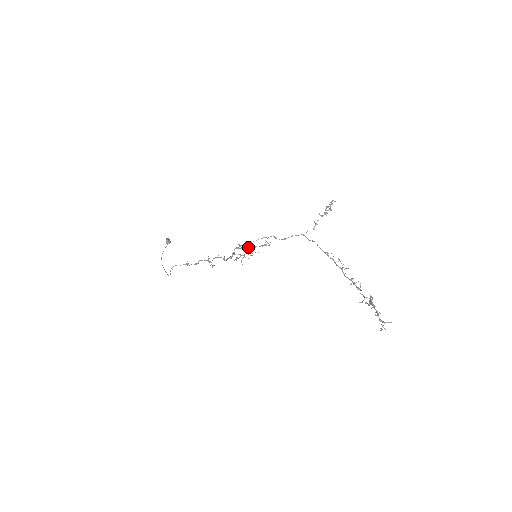
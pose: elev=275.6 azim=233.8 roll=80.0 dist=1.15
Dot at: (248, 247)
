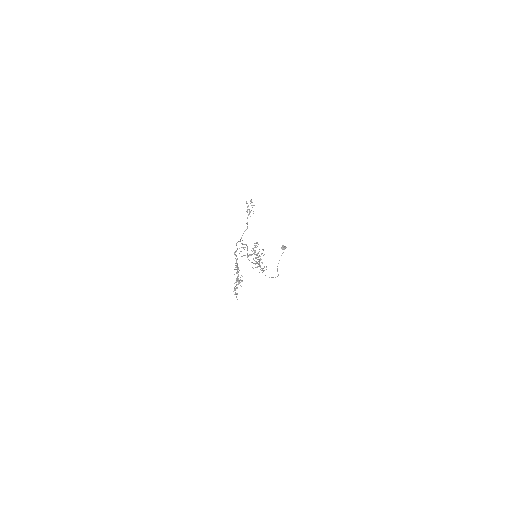
Dot at: occluded
